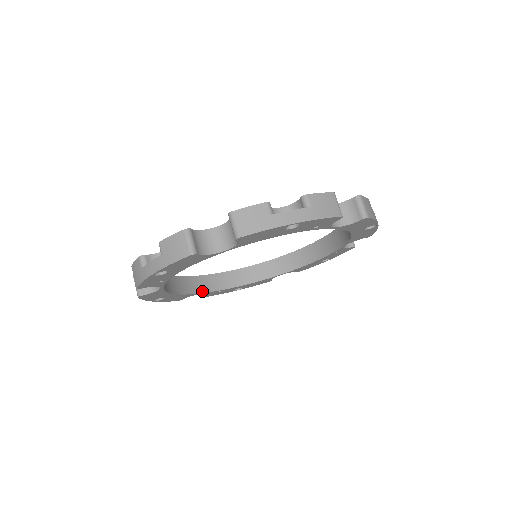
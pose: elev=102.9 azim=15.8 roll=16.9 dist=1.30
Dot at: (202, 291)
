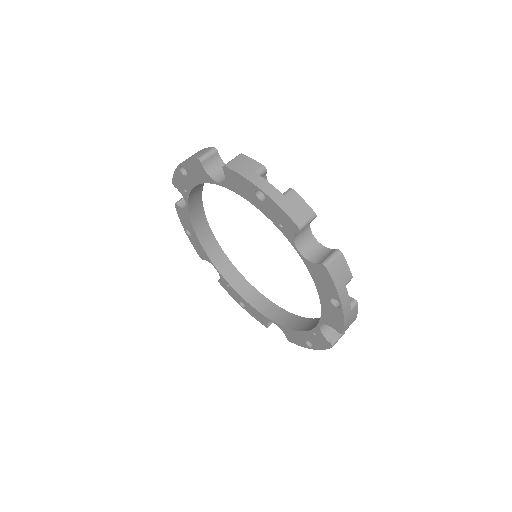
Dot at: (218, 267)
